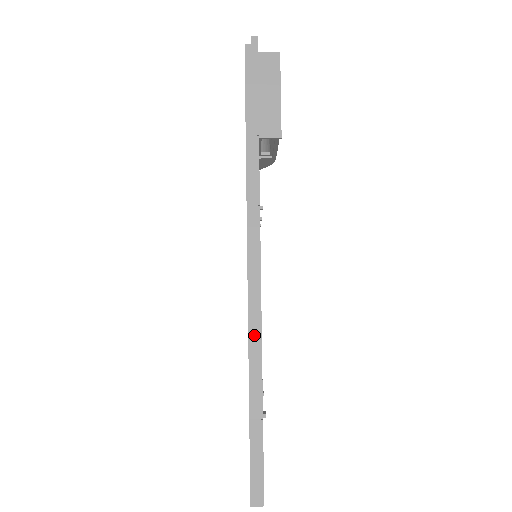
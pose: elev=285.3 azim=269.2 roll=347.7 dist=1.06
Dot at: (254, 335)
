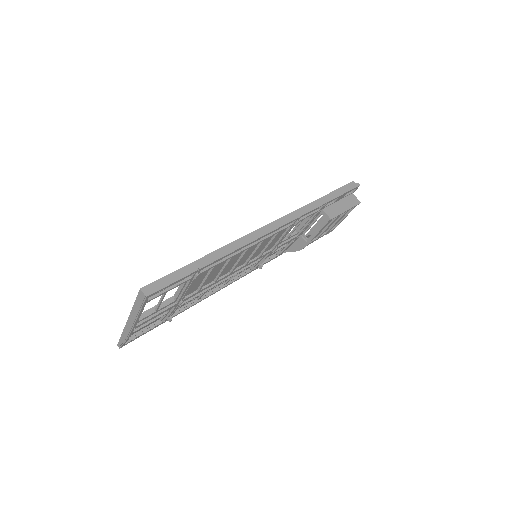
Dot at: (240, 242)
